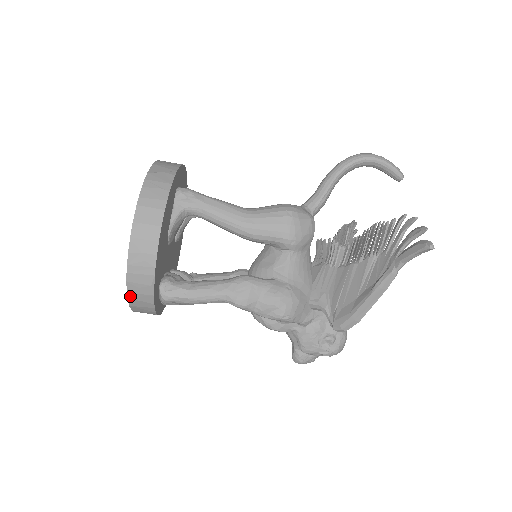
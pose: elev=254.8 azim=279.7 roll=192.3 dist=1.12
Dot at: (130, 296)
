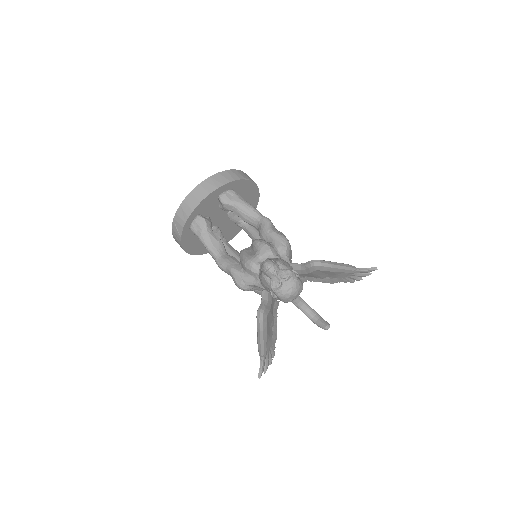
Dot at: (229, 171)
